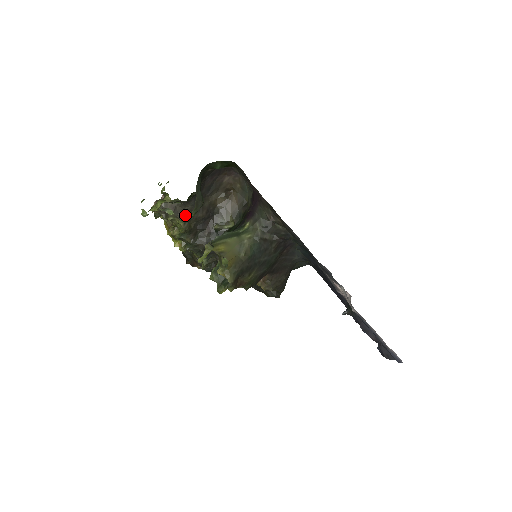
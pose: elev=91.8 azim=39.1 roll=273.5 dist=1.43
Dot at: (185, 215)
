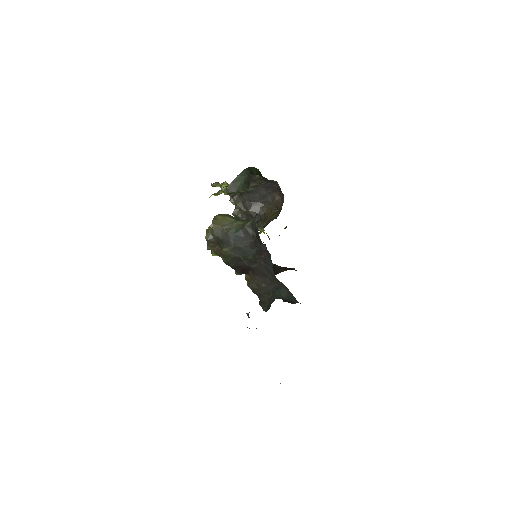
Dot at: (222, 191)
